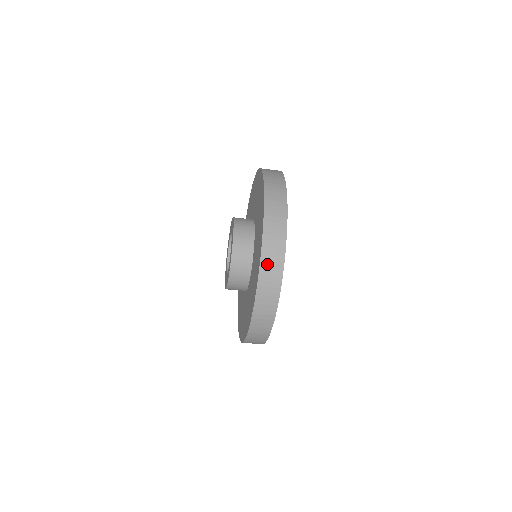
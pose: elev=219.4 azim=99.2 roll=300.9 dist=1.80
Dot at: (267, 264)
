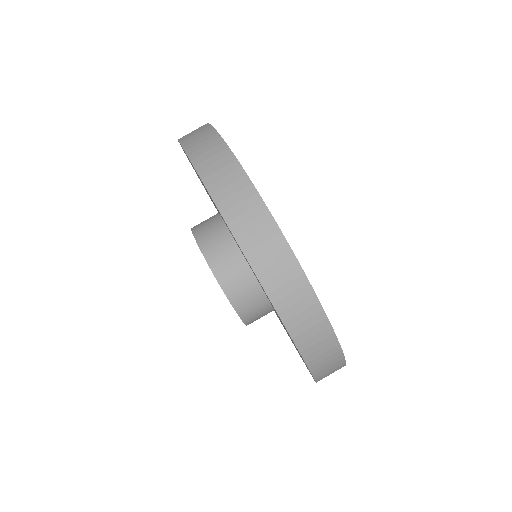
Dot at: occluded
